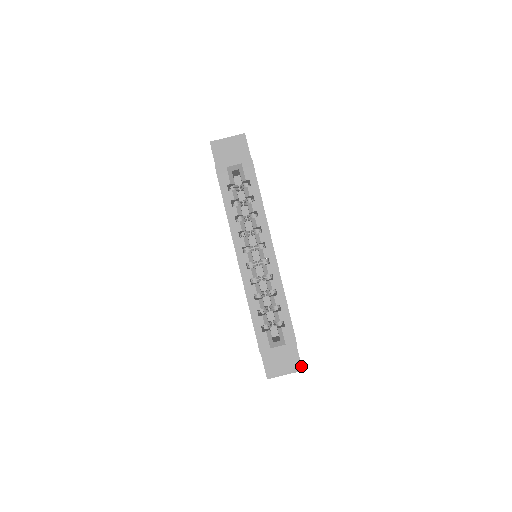
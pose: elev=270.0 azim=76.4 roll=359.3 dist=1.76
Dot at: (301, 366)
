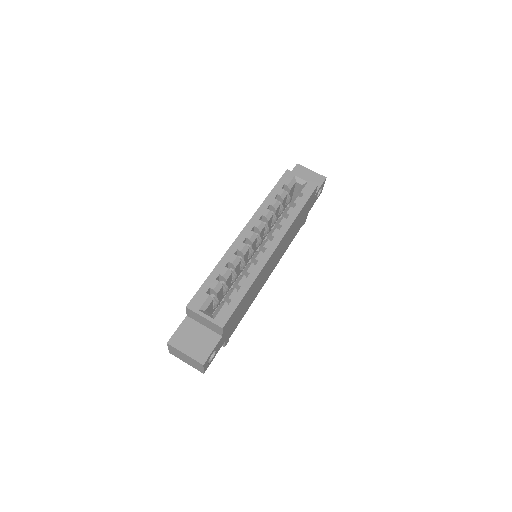
Dot at: (206, 360)
